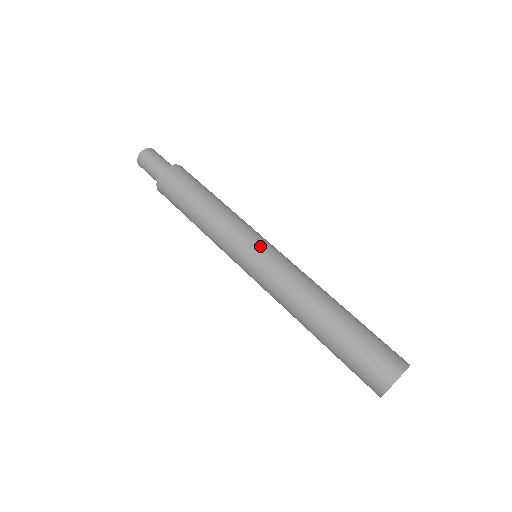
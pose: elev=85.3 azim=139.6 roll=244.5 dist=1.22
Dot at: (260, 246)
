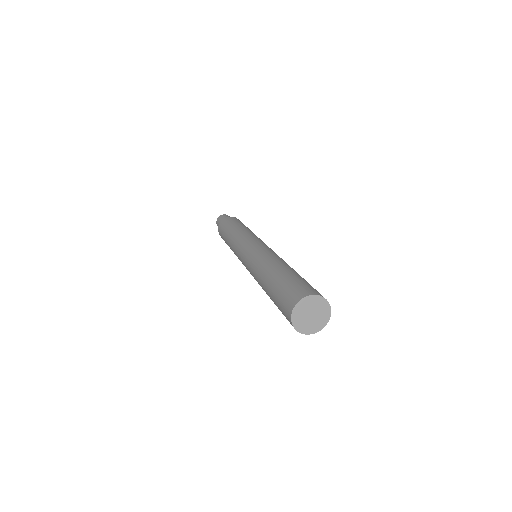
Dot at: (257, 242)
